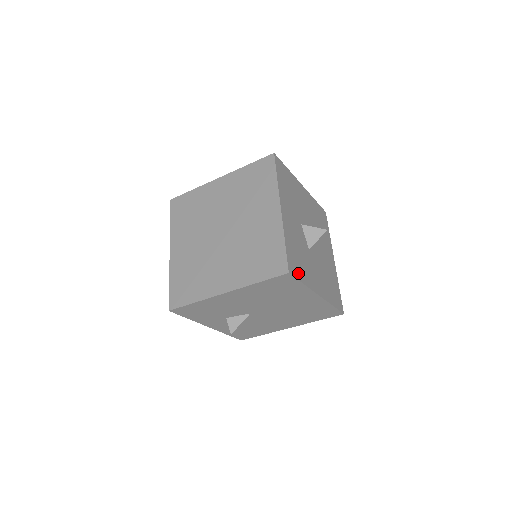
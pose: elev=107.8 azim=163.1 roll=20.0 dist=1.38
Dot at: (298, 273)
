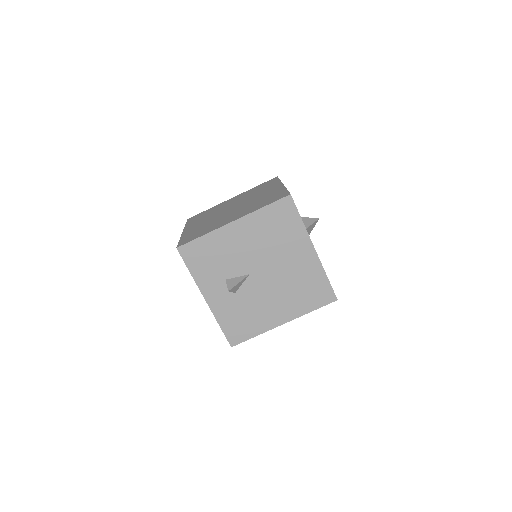
Dot at: occluded
